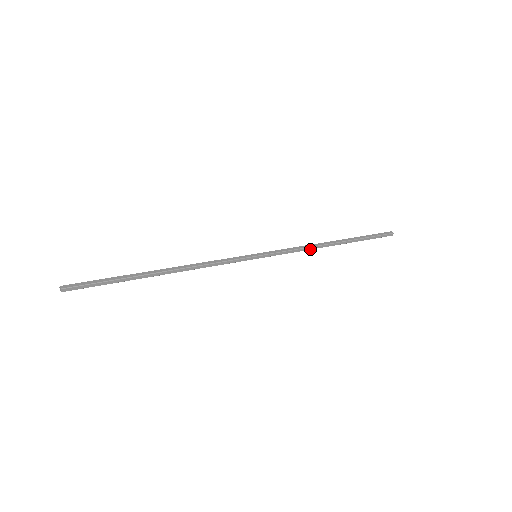
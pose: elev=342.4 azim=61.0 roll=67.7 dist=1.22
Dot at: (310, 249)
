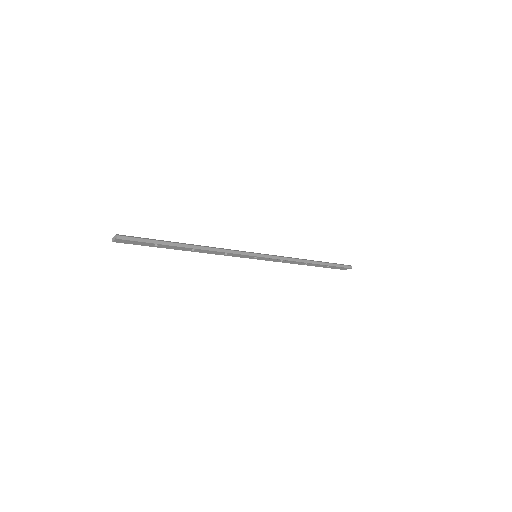
Dot at: (295, 261)
